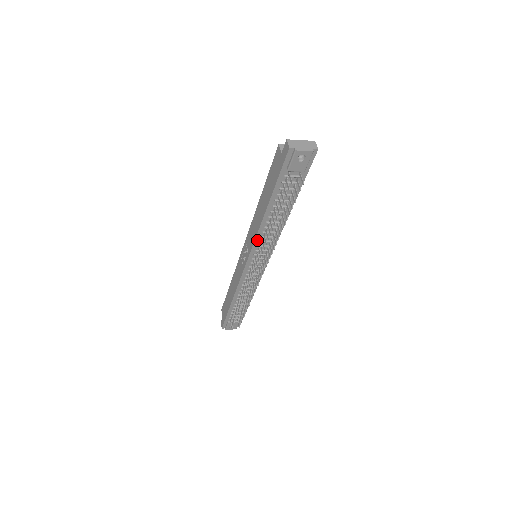
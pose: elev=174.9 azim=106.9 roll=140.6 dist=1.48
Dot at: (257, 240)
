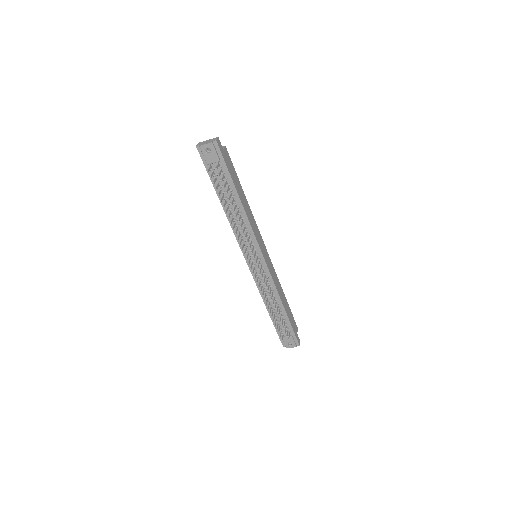
Dot at: (237, 236)
